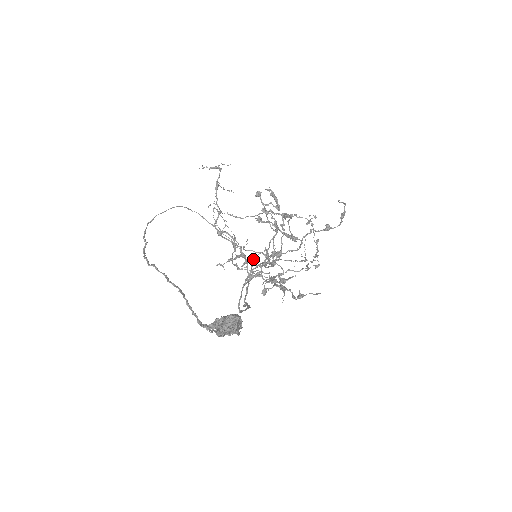
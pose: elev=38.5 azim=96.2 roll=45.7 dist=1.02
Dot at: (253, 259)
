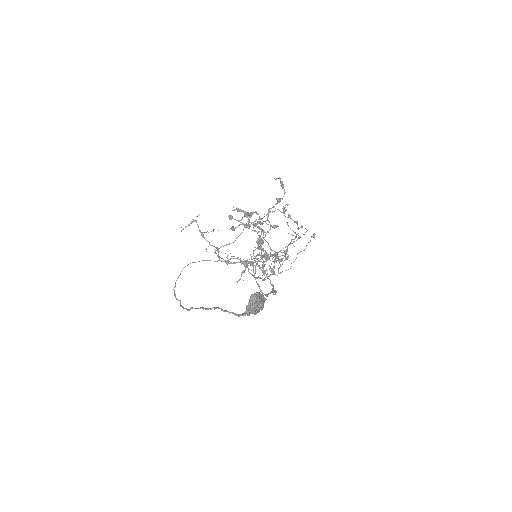
Dot at: occluded
